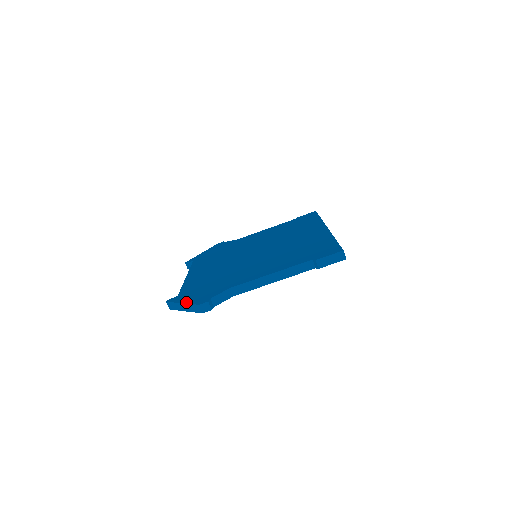
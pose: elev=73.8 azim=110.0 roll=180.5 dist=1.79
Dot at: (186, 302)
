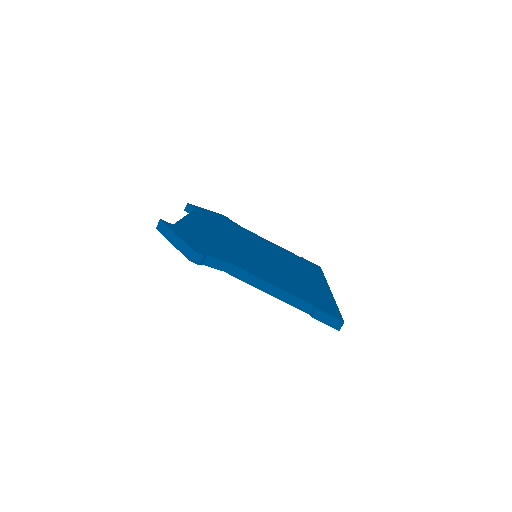
Dot at: (181, 237)
